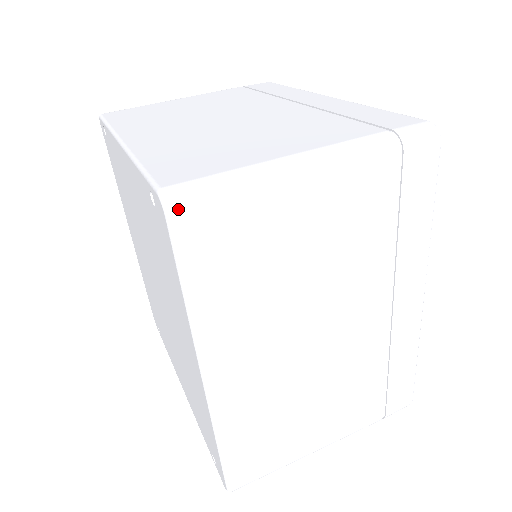
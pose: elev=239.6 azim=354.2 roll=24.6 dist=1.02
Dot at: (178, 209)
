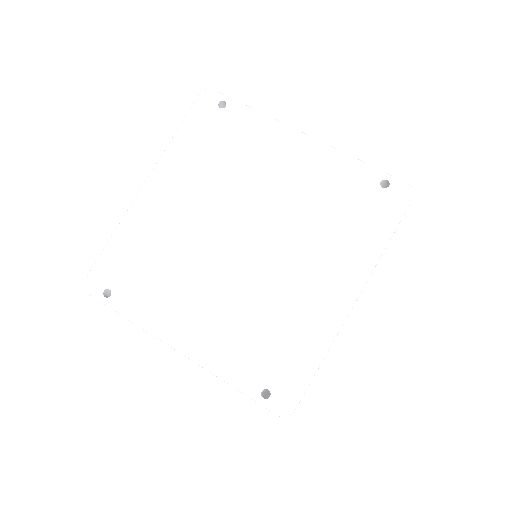
Dot at: (413, 197)
